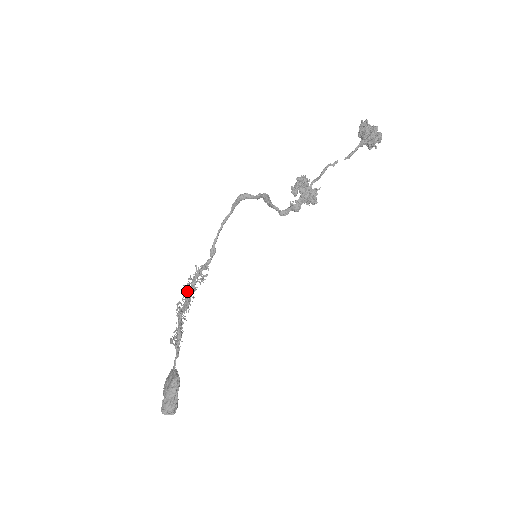
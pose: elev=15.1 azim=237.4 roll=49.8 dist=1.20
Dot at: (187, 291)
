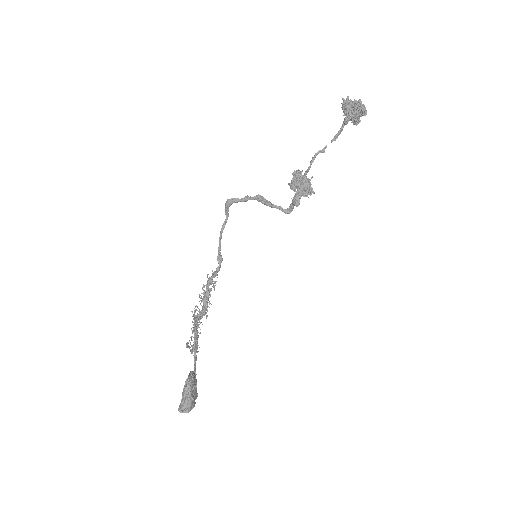
Dot at: occluded
